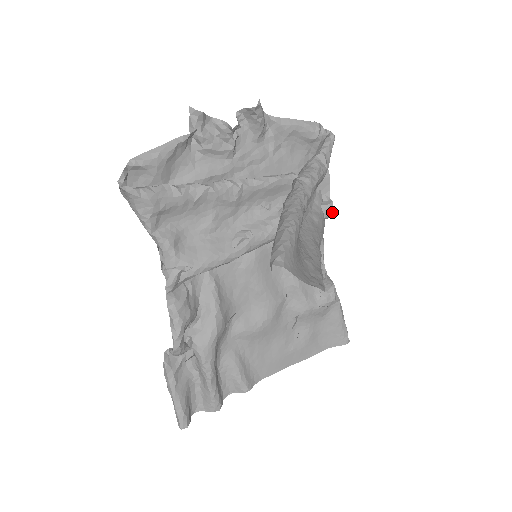
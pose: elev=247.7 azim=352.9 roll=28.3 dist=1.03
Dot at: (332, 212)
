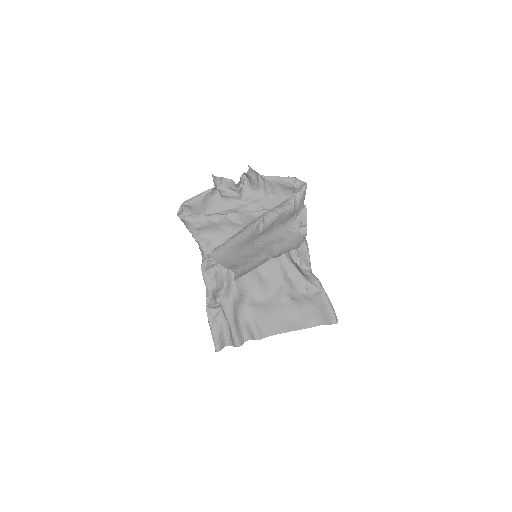
Dot at: (306, 232)
